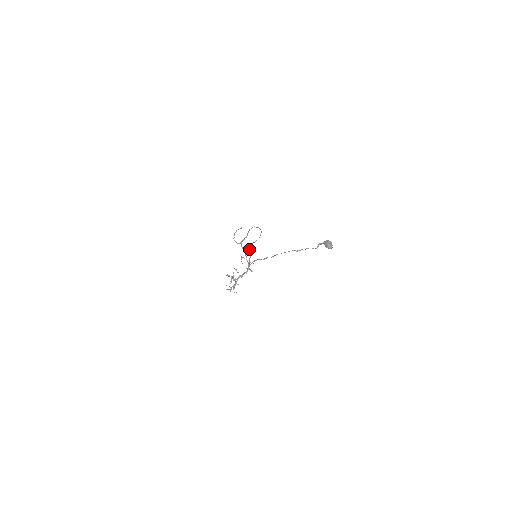
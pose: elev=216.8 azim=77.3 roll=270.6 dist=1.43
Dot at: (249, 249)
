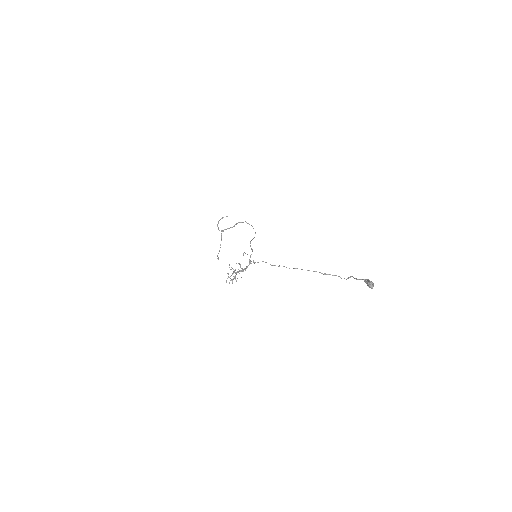
Dot at: occluded
